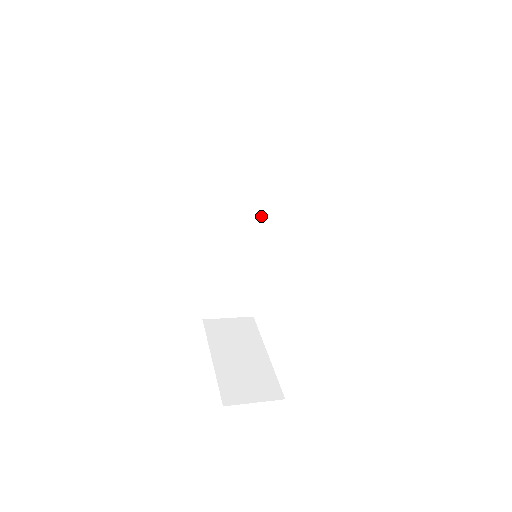
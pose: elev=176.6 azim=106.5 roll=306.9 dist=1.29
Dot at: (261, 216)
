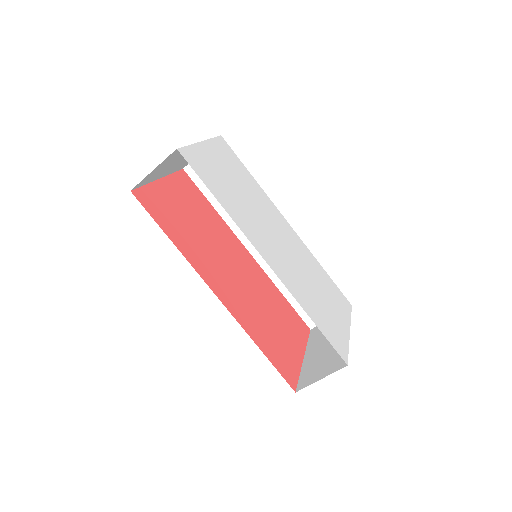
Dot at: occluded
